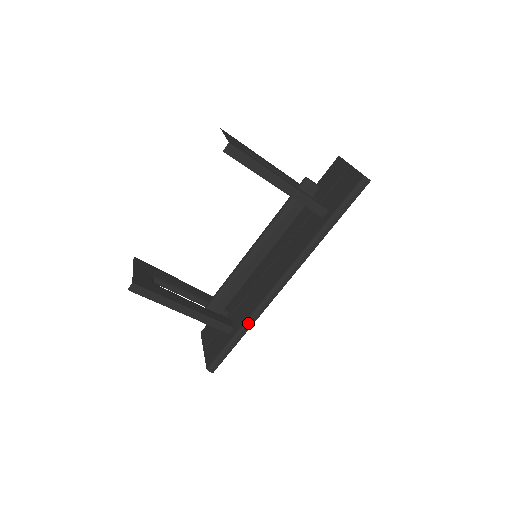
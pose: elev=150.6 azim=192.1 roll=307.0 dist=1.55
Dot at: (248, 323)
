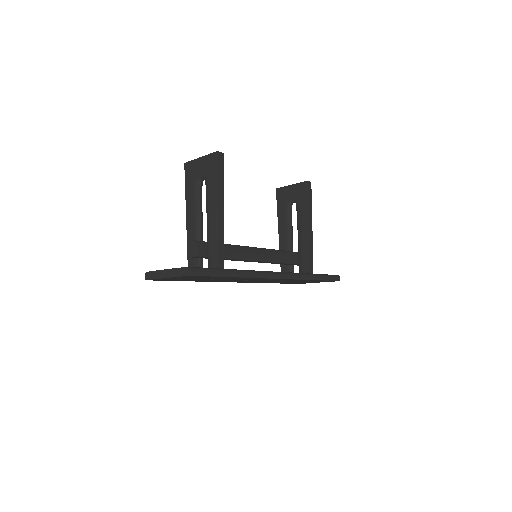
Dot at: (245, 272)
